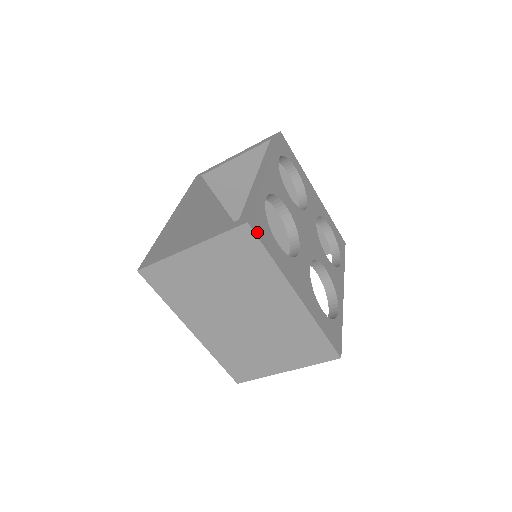
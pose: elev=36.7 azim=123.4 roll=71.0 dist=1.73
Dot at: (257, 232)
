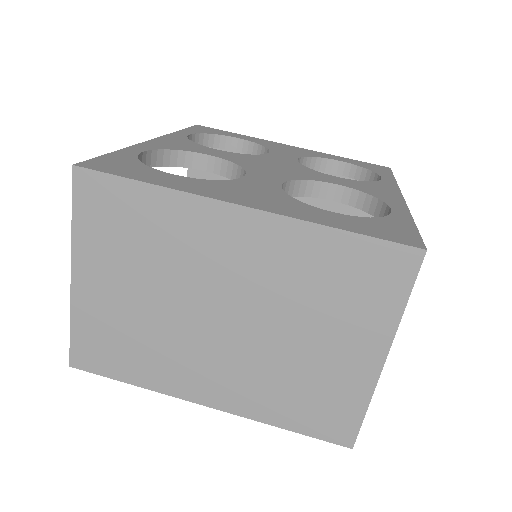
Dot at: (103, 170)
